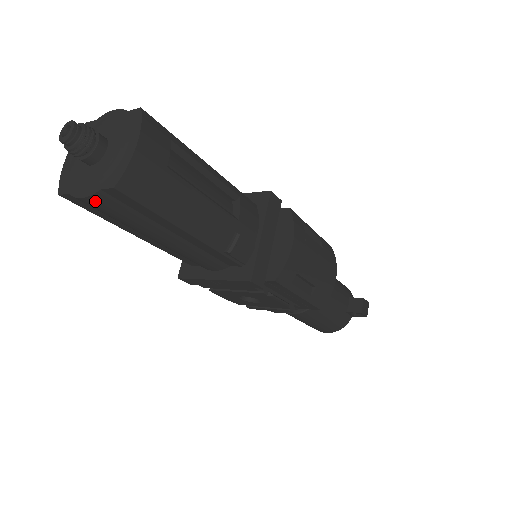
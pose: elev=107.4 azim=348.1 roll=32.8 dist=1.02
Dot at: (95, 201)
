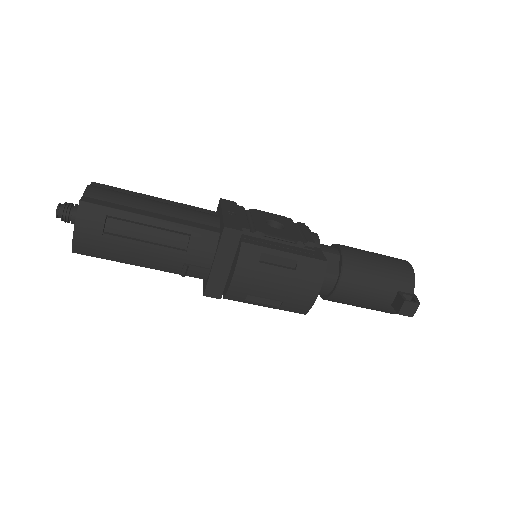
Dot at: occluded
